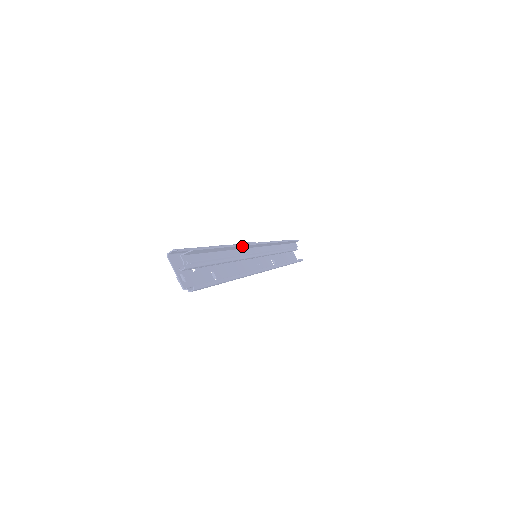
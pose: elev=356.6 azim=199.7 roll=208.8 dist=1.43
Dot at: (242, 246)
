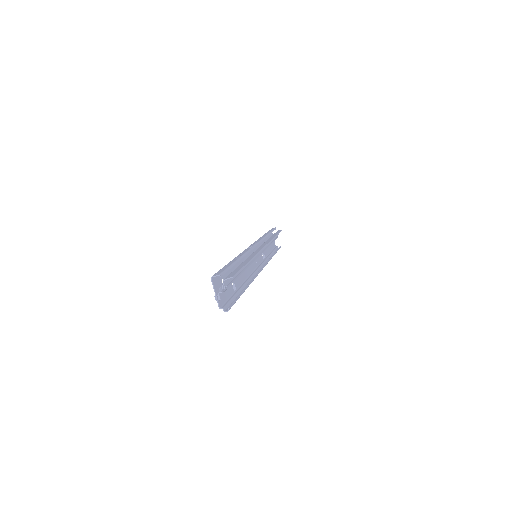
Dot at: (254, 256)
